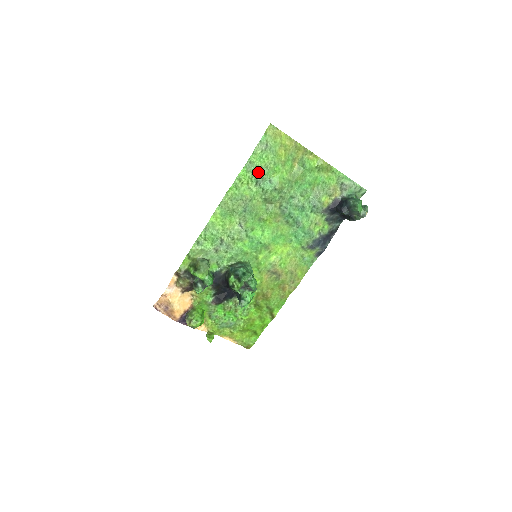
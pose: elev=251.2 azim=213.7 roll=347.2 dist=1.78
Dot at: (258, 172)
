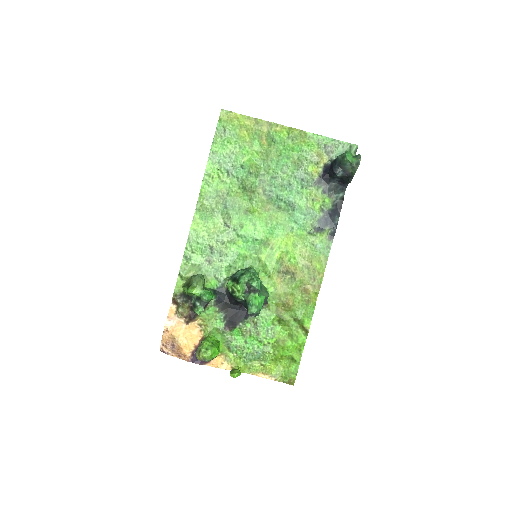
Dot at: (225, 161)
